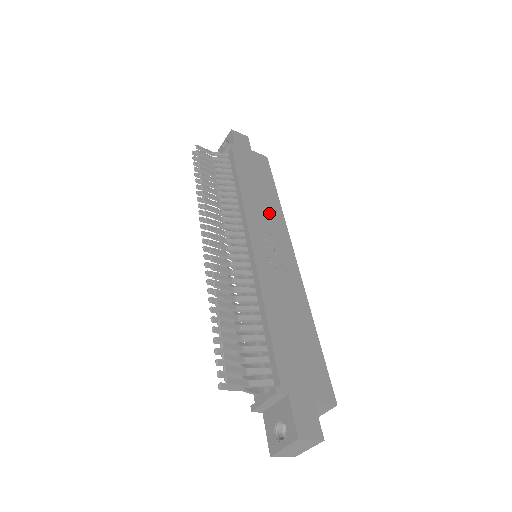
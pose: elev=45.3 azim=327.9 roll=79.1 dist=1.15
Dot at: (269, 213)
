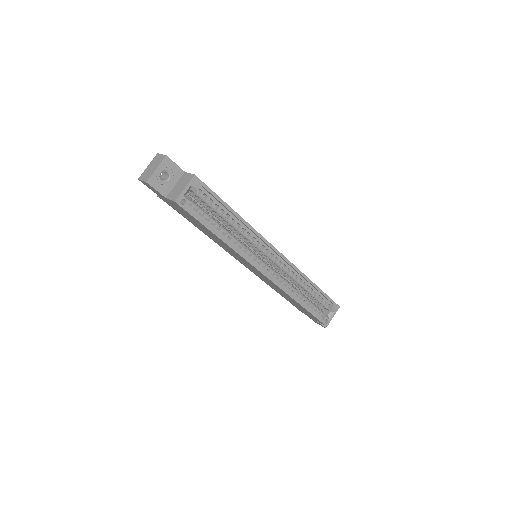
Dot at: occluded
